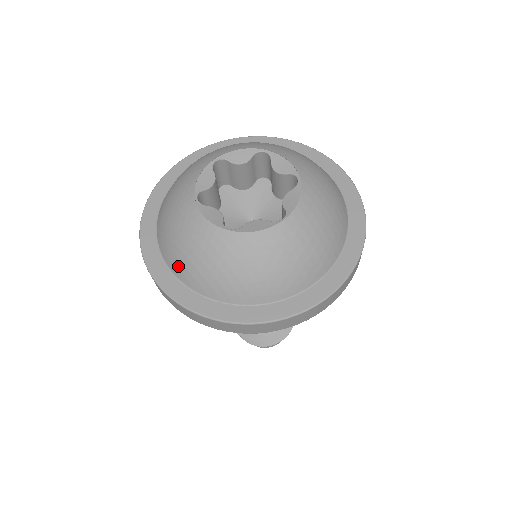
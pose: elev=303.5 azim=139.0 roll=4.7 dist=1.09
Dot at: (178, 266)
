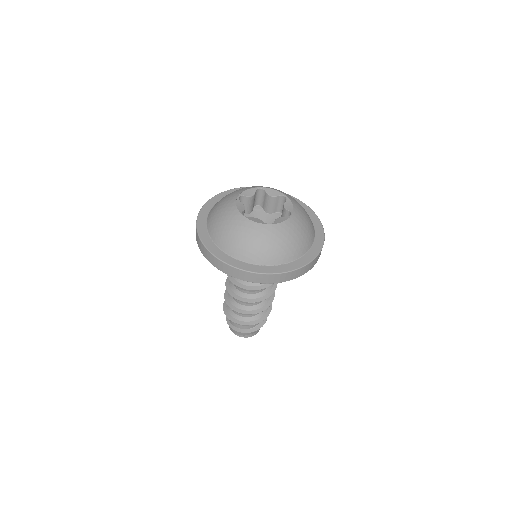
Dot at: (244, 254)
